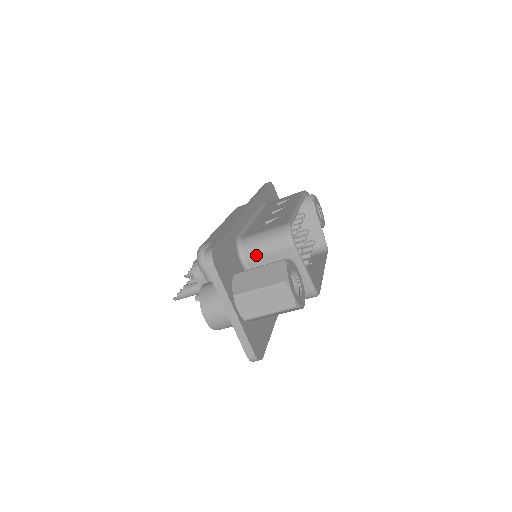
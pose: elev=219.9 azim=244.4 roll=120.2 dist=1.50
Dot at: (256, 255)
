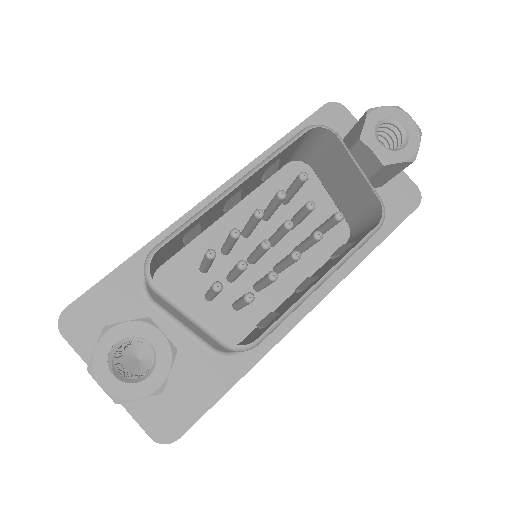
Dot at: (151, 294)
